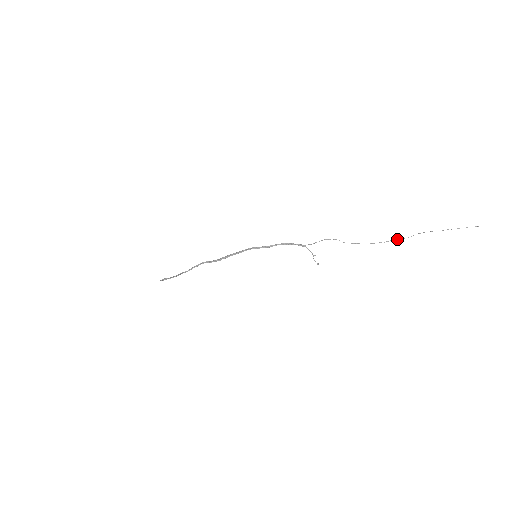
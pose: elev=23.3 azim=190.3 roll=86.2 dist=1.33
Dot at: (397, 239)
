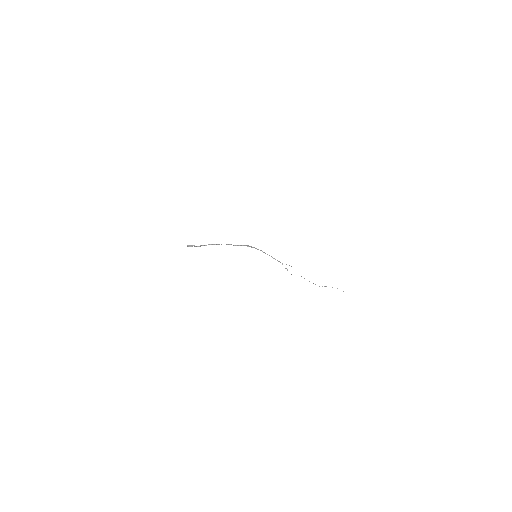
Dot at: occluded
